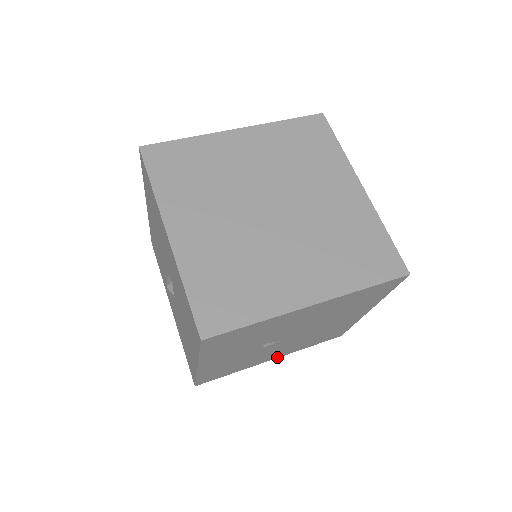
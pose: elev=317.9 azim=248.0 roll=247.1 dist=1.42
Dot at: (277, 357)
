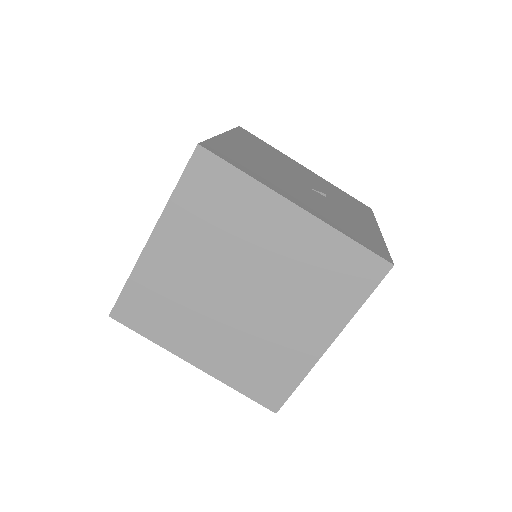
Dot at: occluded
